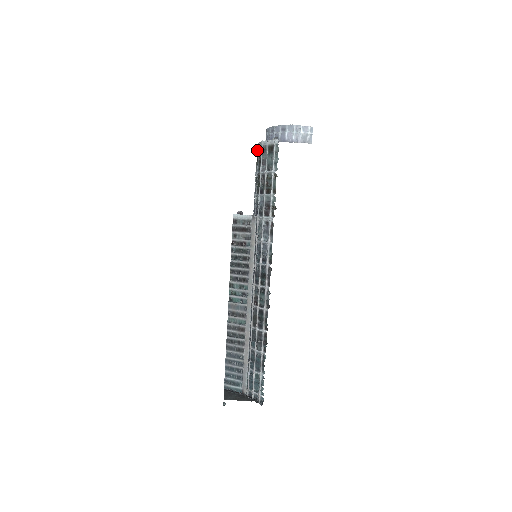
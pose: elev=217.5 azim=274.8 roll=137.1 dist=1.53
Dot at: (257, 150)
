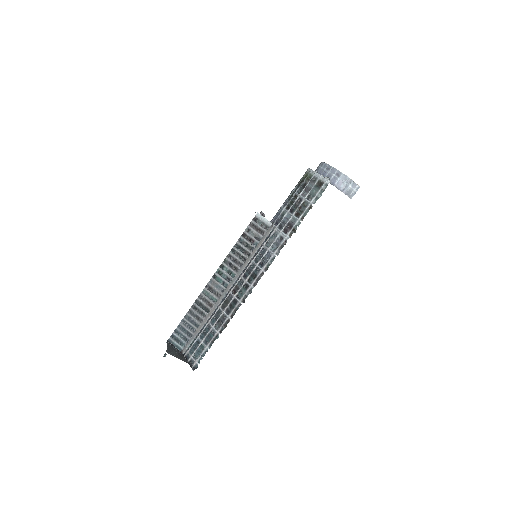
Dot at: (306, 173)
